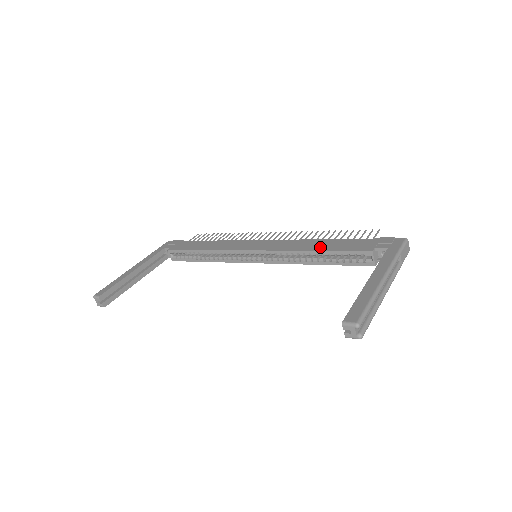
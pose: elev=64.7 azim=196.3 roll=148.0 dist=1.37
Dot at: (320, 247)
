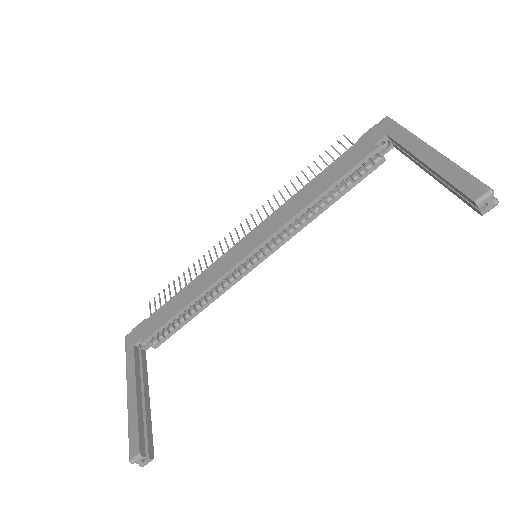
Dot at: (319, 189)
